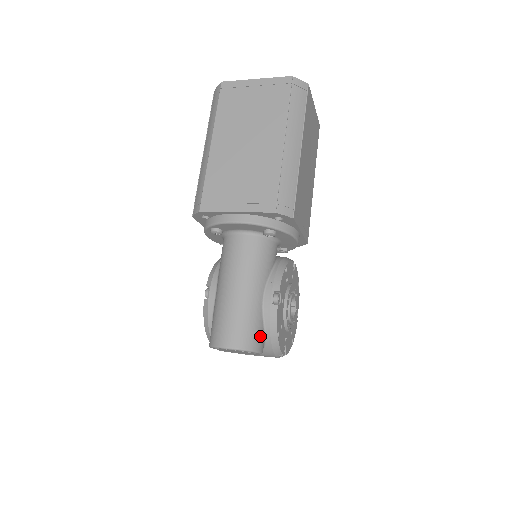
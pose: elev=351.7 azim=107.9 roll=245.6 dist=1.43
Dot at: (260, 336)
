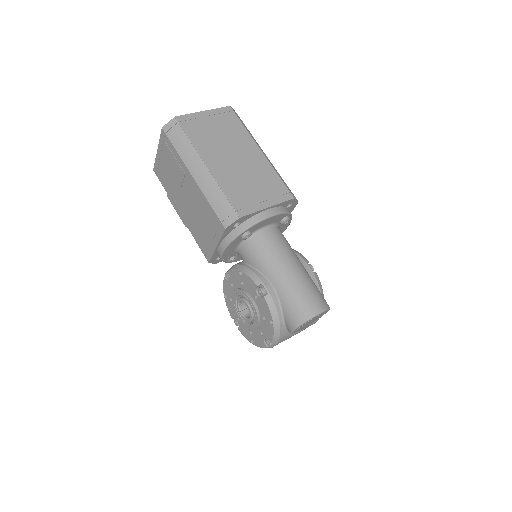
Dot at: occluded
